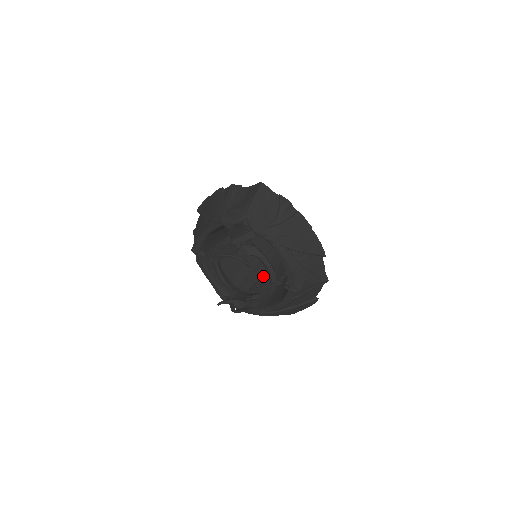
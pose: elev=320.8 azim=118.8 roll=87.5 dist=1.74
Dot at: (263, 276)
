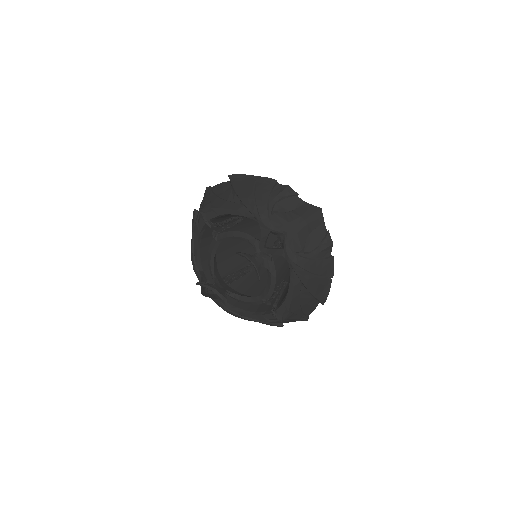
Dot at: (245, 271)
